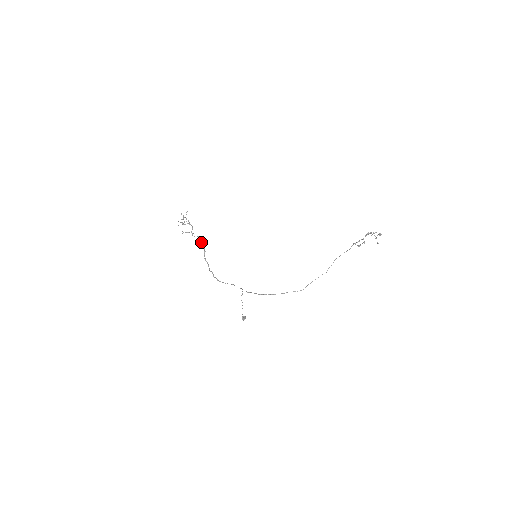
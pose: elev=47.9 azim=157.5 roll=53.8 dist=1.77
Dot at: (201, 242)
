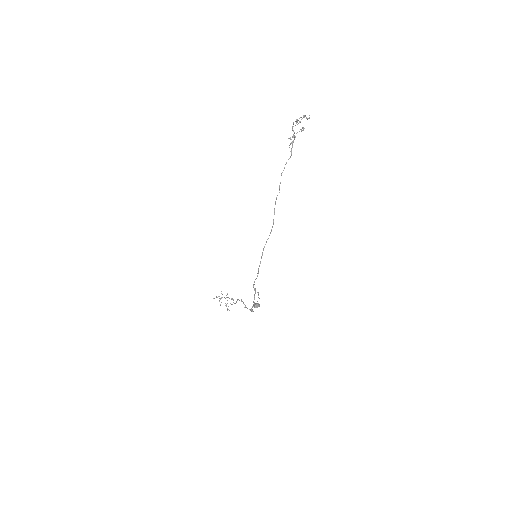
Dot at: occluded
